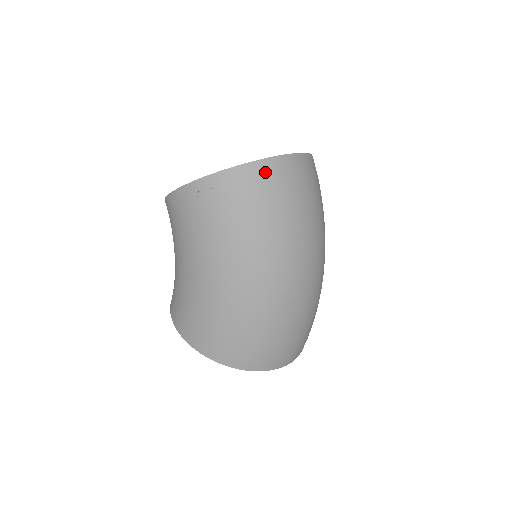
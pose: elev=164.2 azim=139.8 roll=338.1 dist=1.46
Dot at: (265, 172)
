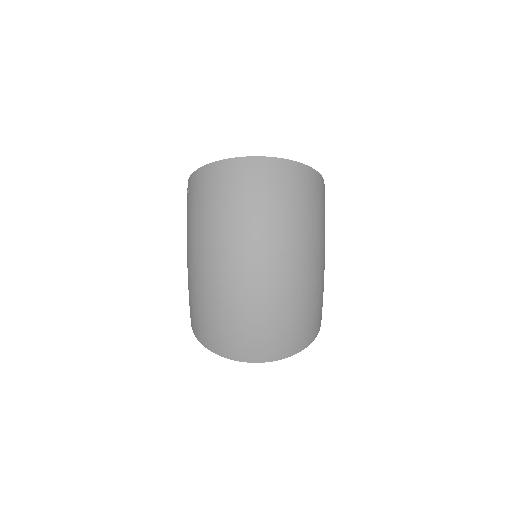
Dot at: (216, 172)
